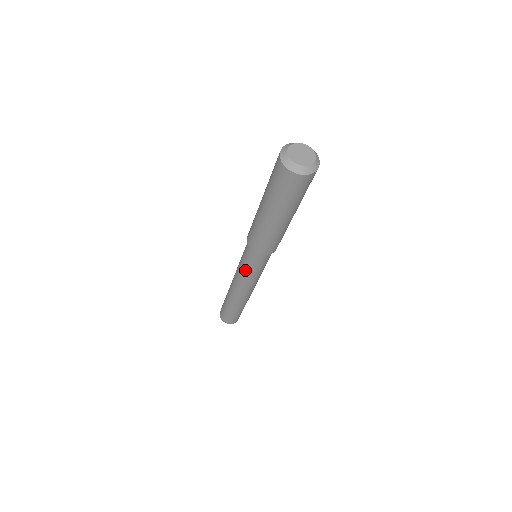
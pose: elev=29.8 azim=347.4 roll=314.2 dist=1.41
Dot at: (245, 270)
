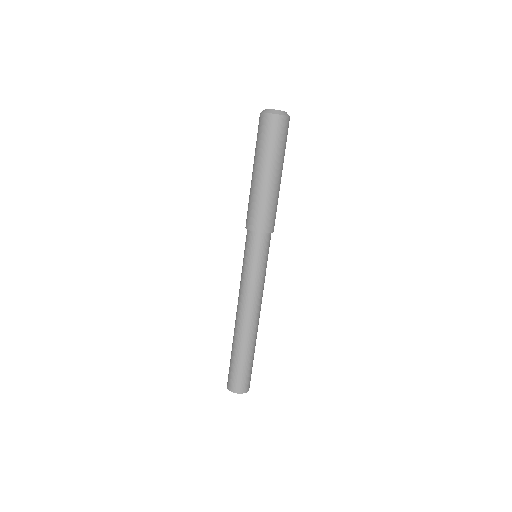
Dot at: (248, 270)
